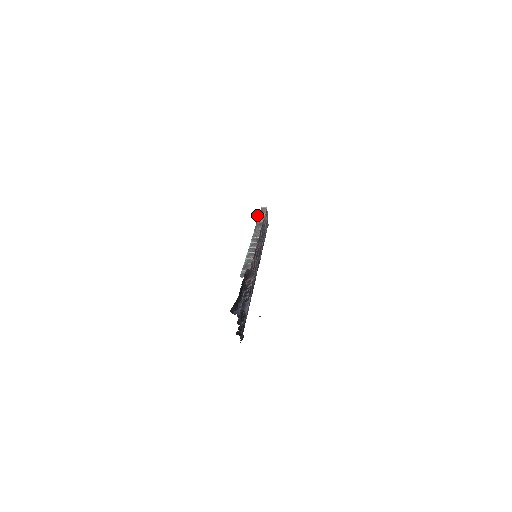
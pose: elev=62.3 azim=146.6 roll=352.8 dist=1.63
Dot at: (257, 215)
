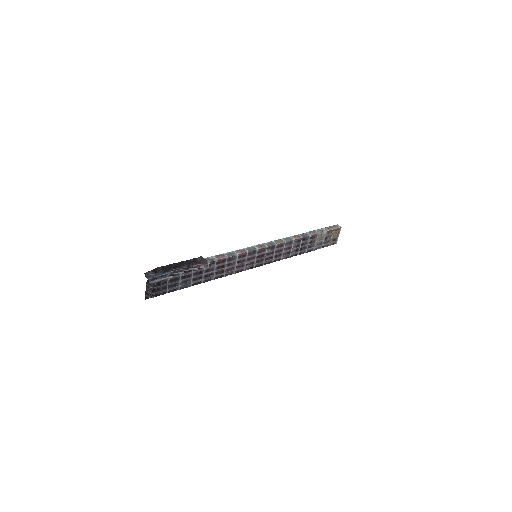
Dot at: occluded
